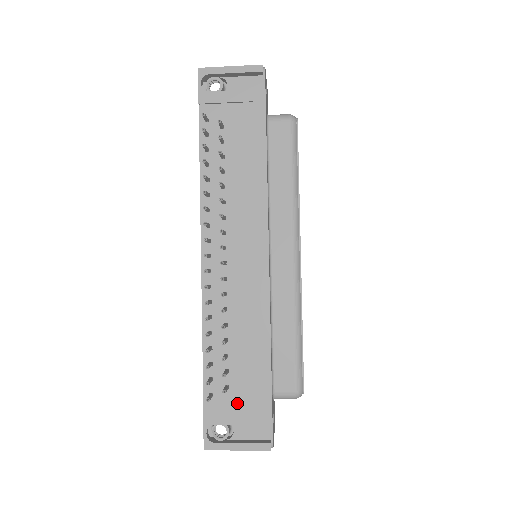
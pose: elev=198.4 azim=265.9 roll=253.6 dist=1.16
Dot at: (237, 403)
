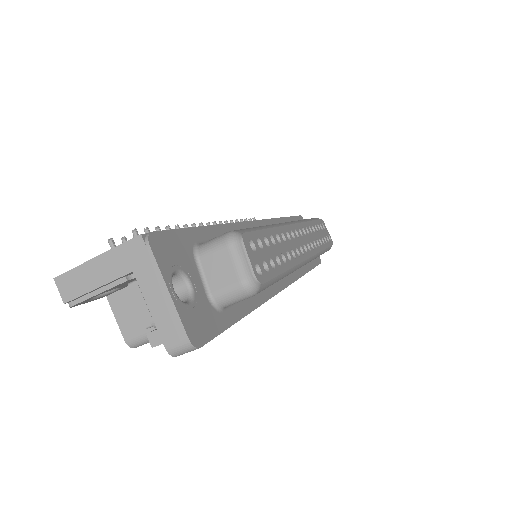
Dot at: occluded
